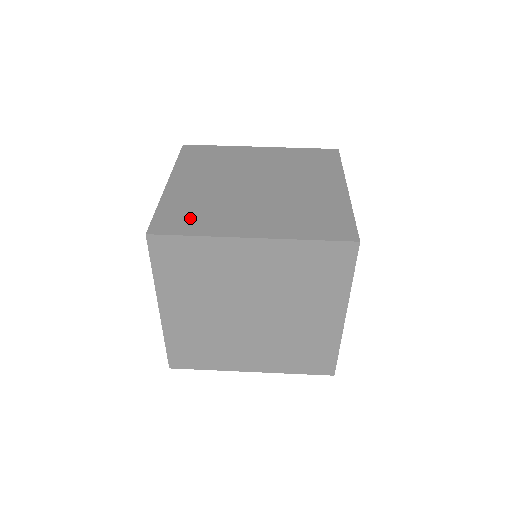
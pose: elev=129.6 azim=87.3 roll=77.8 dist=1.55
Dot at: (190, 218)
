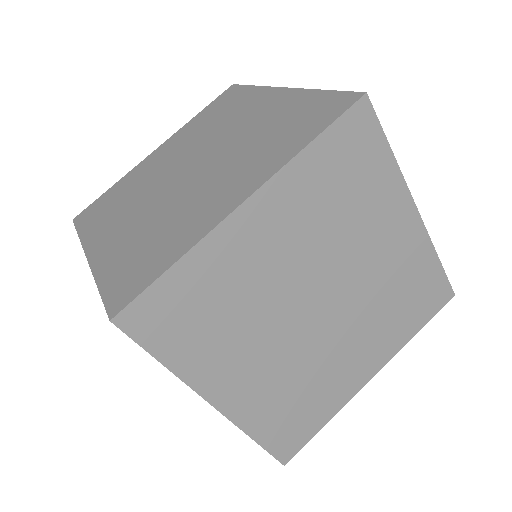
Dot at: (301, 416)
